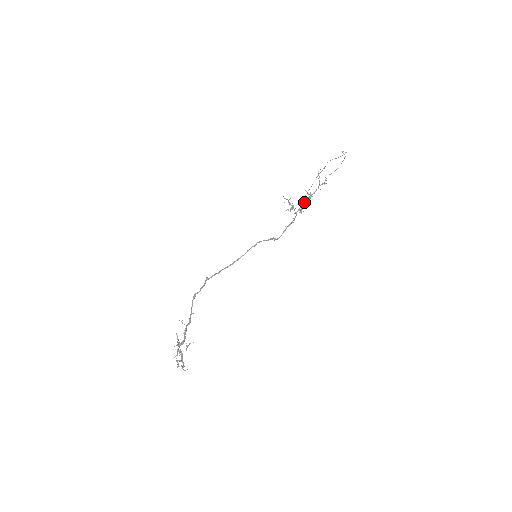
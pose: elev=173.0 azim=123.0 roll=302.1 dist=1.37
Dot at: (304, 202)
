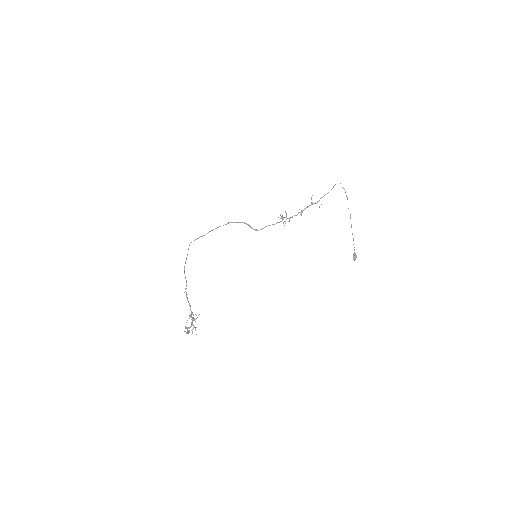
Dot at: (353, 255)
